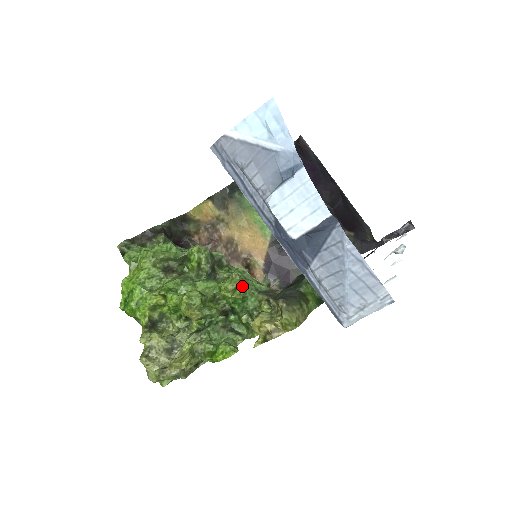
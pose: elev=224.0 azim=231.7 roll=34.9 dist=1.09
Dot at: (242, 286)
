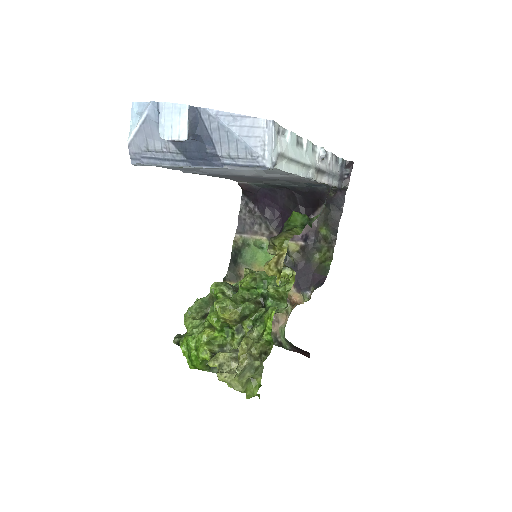
Dot at: occluded
